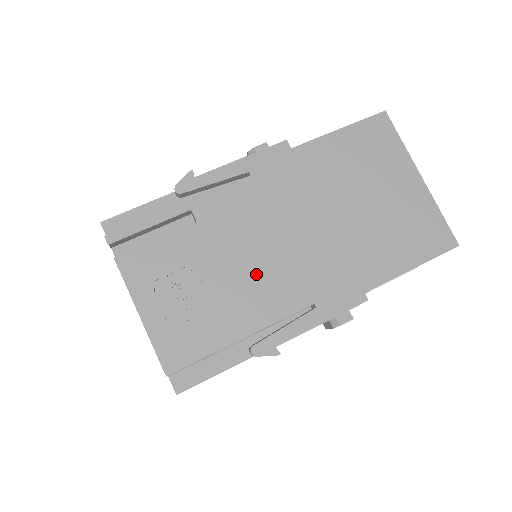
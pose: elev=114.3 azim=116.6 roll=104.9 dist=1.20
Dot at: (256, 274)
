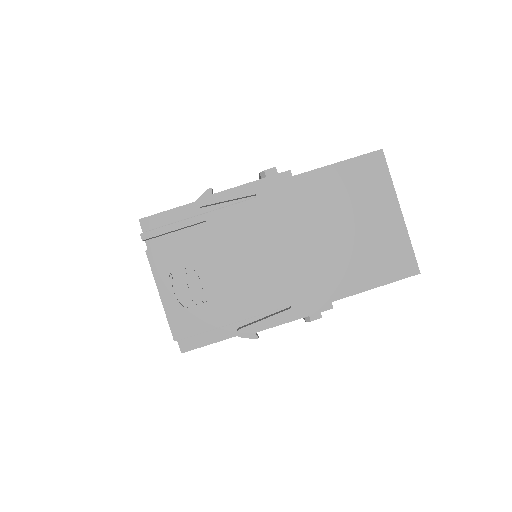
Dot at: (249, 277)
